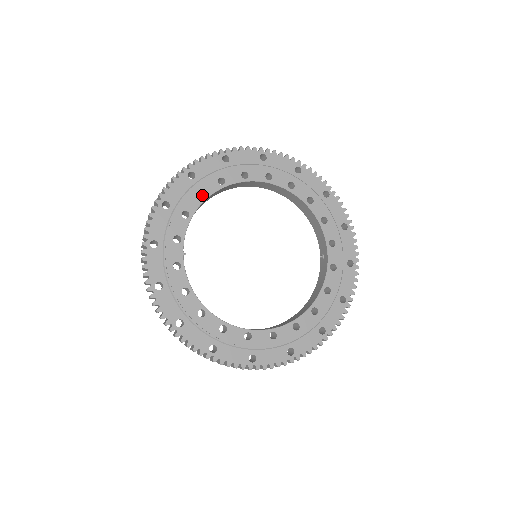
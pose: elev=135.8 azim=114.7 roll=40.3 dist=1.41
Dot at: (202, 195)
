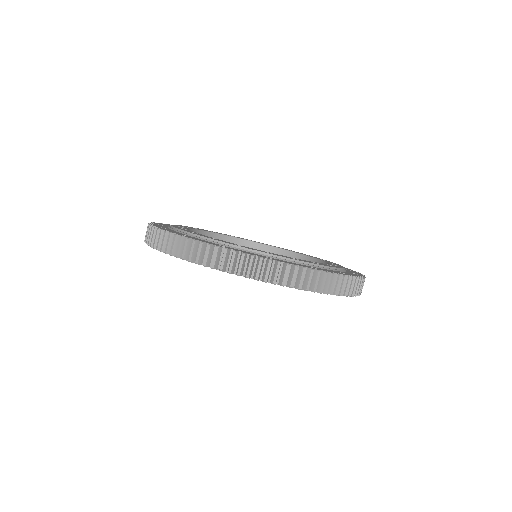
Dot at: occluded
